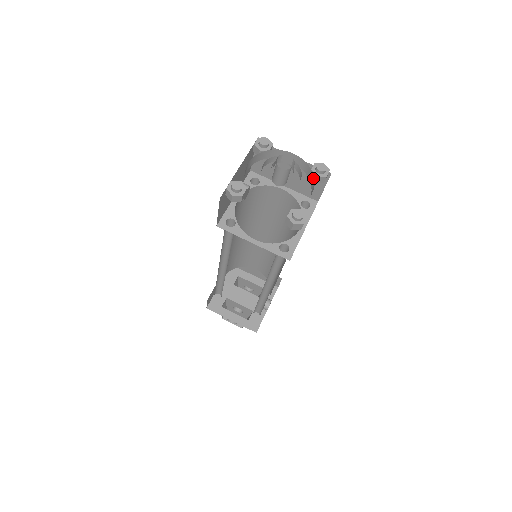
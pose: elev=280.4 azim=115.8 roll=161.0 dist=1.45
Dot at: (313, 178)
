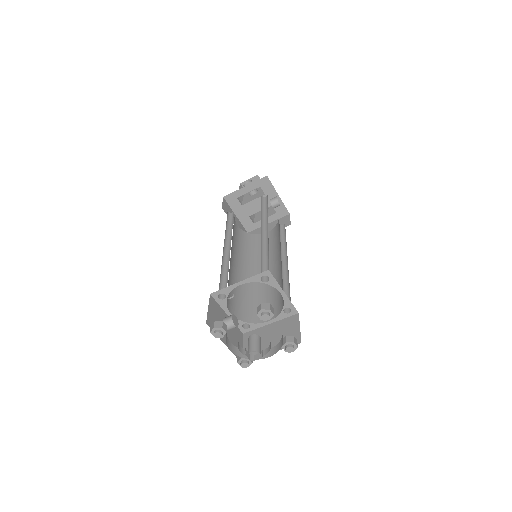
Dot at: occluded
